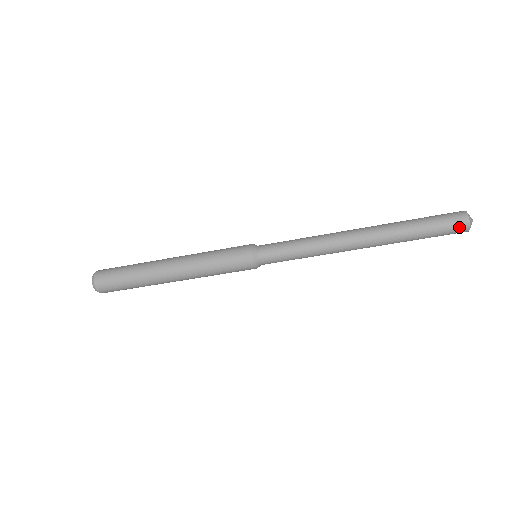
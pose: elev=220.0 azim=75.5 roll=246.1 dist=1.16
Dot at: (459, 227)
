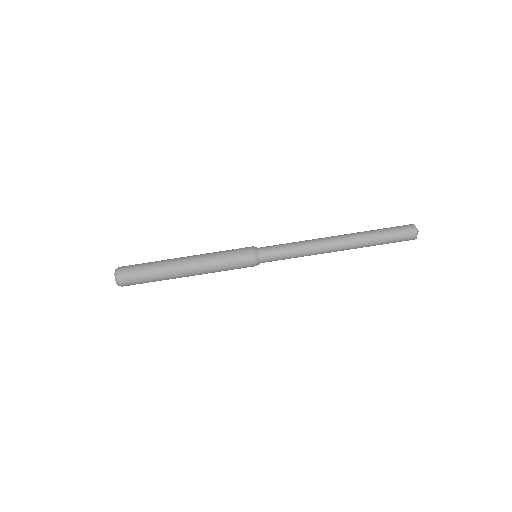
Dot at: (409, 232)
